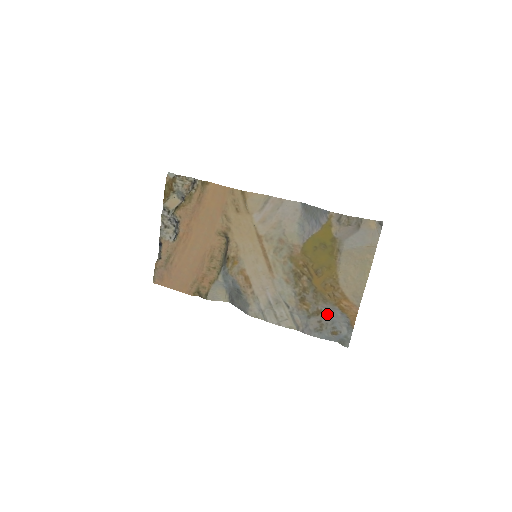
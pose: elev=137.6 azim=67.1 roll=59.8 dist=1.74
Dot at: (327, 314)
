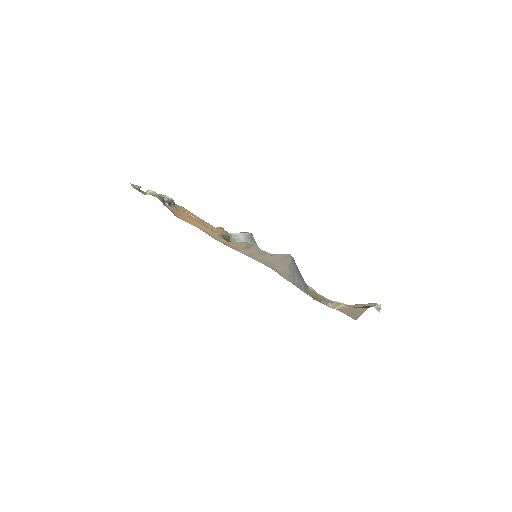
Dot at: occluded
